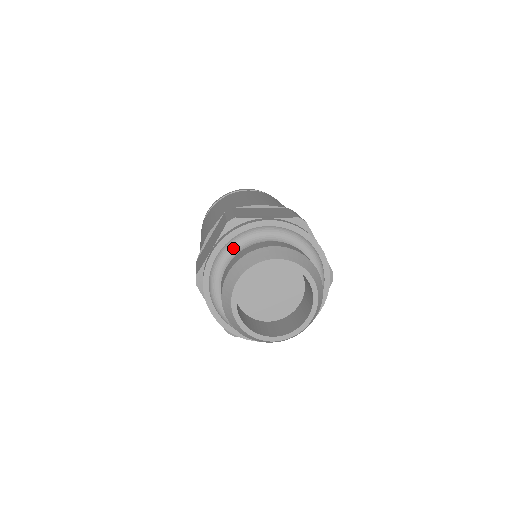
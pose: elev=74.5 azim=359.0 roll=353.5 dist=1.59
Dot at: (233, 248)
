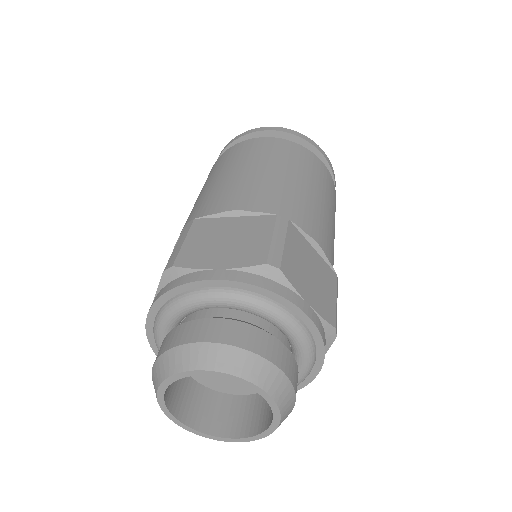
Dot at: (240, 304)
